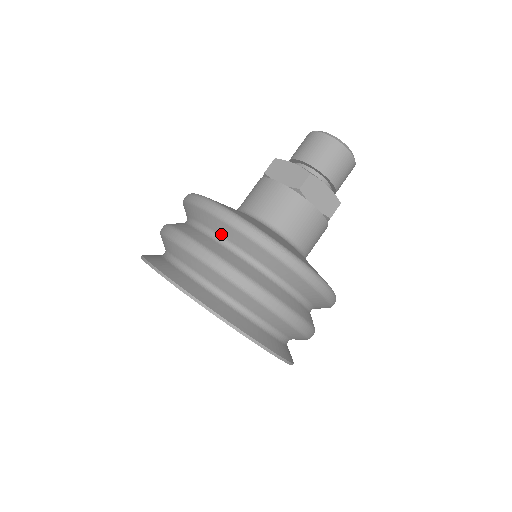
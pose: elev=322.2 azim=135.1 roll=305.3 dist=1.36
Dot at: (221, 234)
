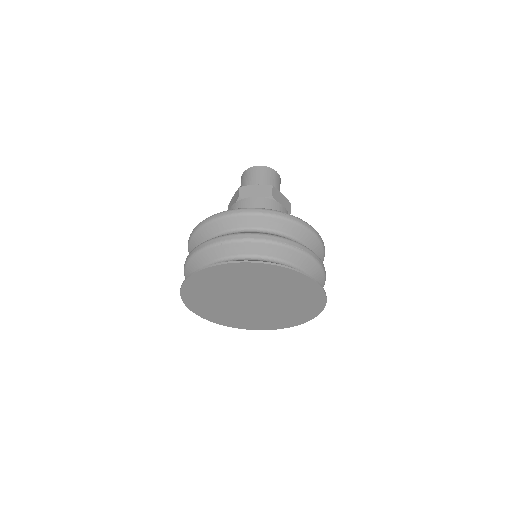
Dot at: (257, 226)
